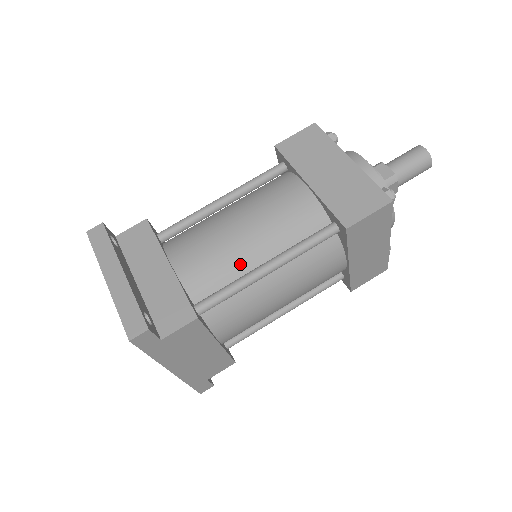
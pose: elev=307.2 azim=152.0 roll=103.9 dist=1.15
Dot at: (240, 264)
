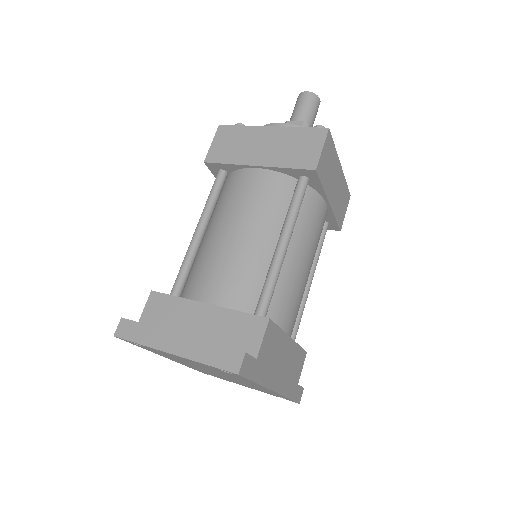
Dot at: (260, 259)
